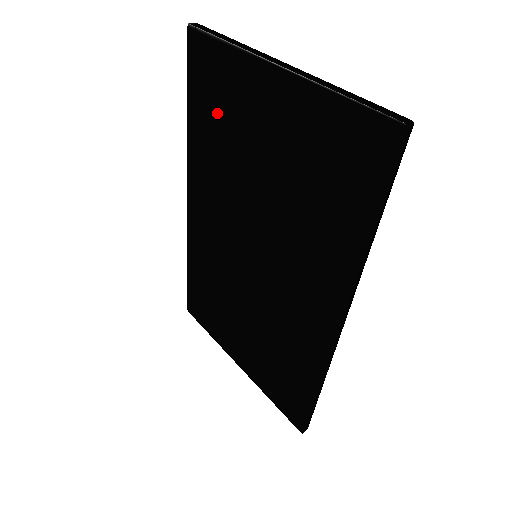
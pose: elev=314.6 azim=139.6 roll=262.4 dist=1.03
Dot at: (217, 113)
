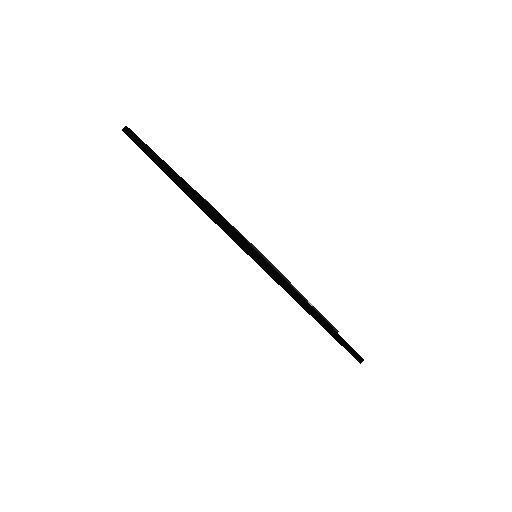
Dot at: occluded
